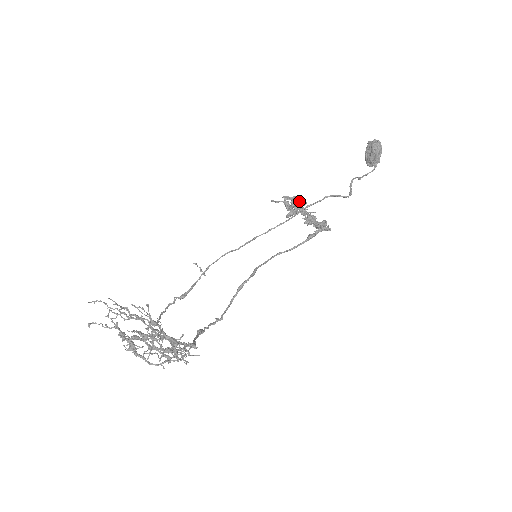
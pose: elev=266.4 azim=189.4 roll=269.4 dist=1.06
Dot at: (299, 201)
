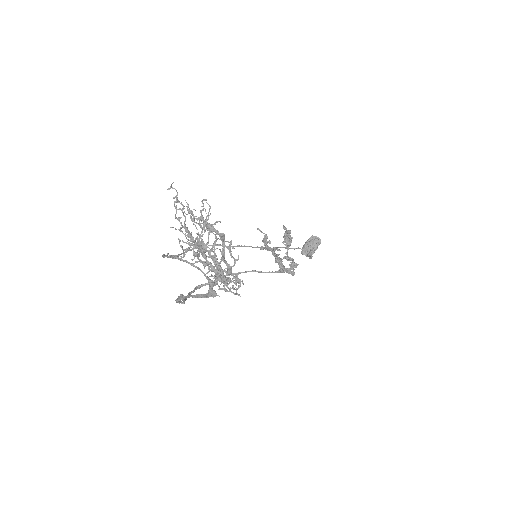
Dot at: (290, 237)
